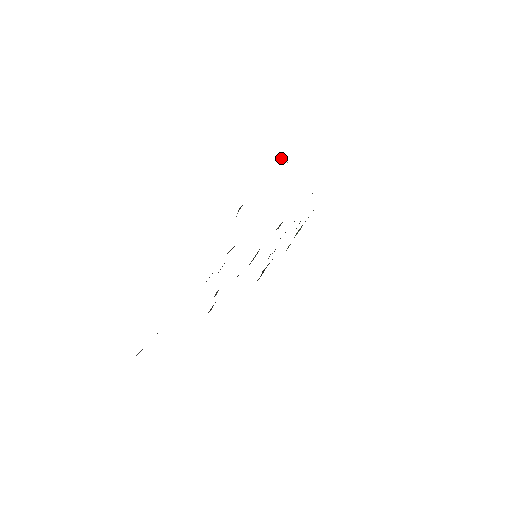
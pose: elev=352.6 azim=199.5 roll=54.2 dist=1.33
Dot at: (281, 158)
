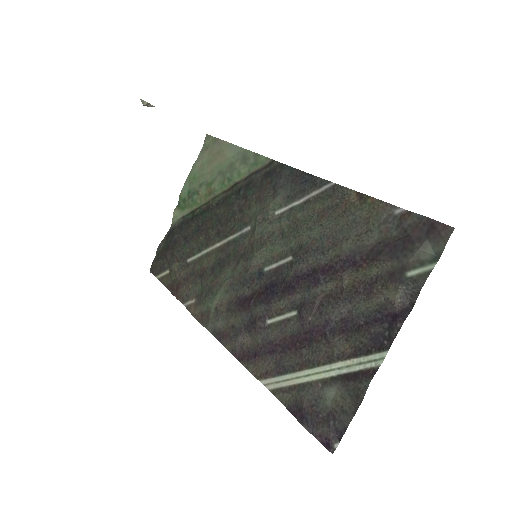
Dot at: (148, 103)
